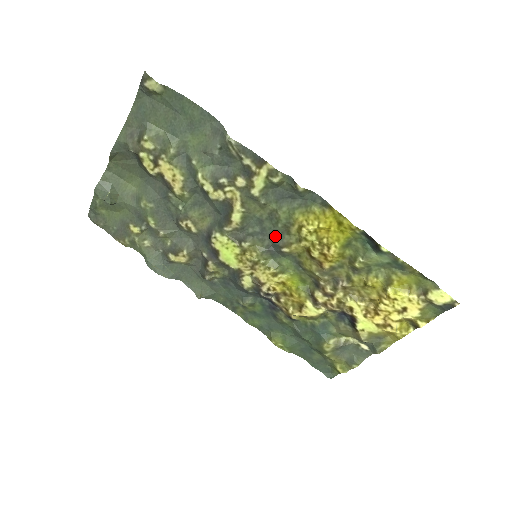
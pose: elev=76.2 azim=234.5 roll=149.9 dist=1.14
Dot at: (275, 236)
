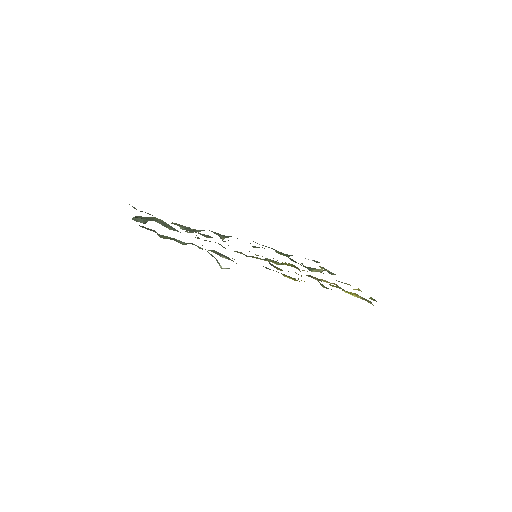
Dot at: occluded
